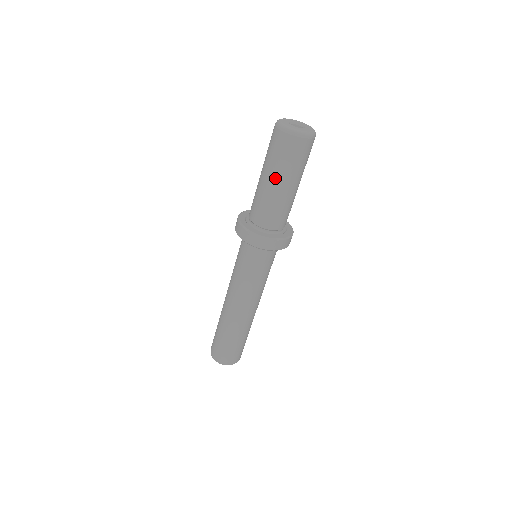
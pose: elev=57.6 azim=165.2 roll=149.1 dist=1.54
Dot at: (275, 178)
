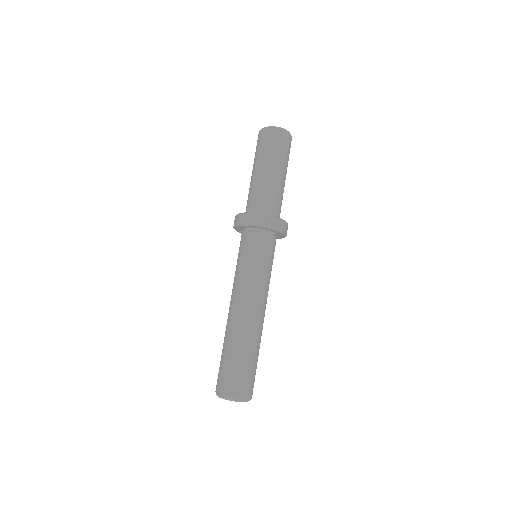
Dot at: (277, 167)
